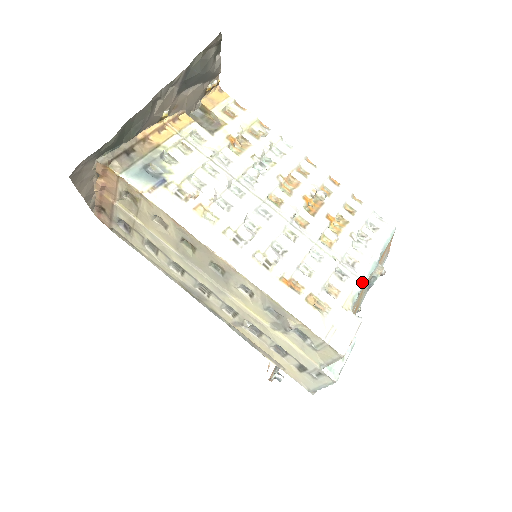
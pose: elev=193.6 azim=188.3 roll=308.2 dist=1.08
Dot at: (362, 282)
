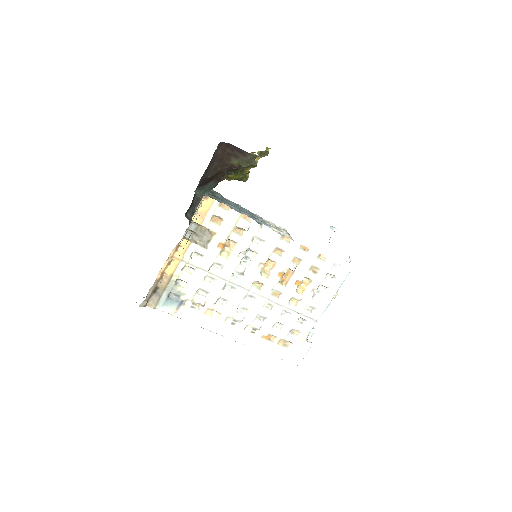
Dot at: (316, 322)
